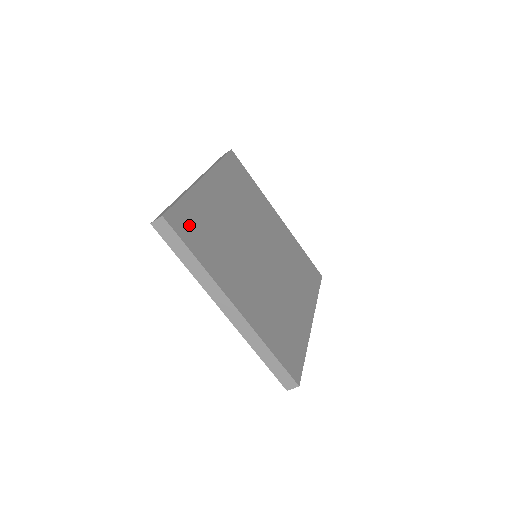
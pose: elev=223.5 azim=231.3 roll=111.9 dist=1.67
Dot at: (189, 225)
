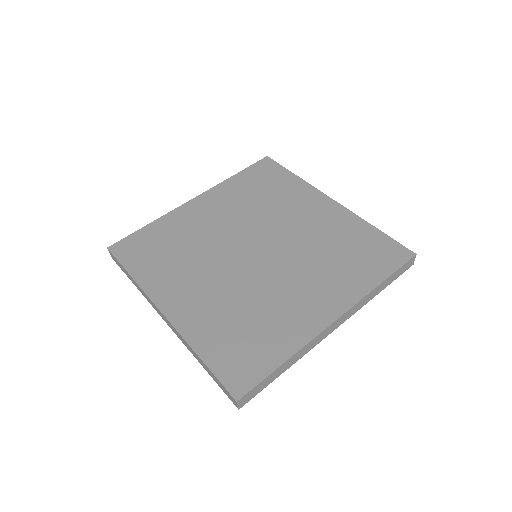
Dot at: (139, 248)
